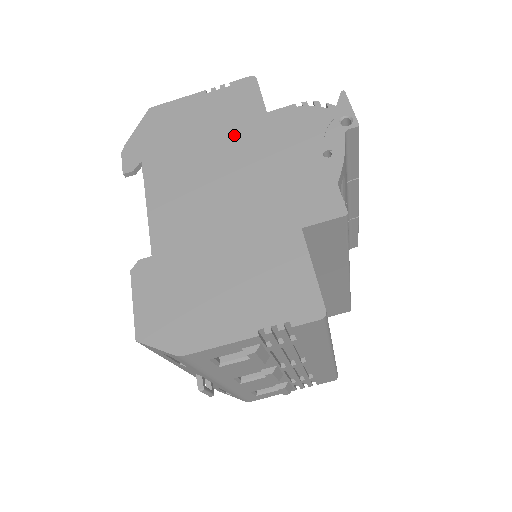
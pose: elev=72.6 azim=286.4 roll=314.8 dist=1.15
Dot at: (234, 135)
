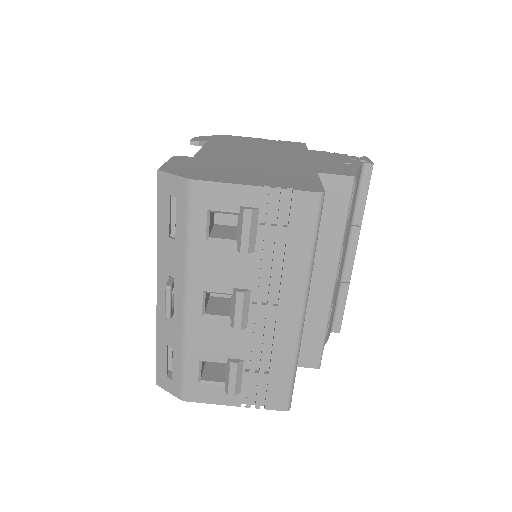
Dot at: (281, 149)
